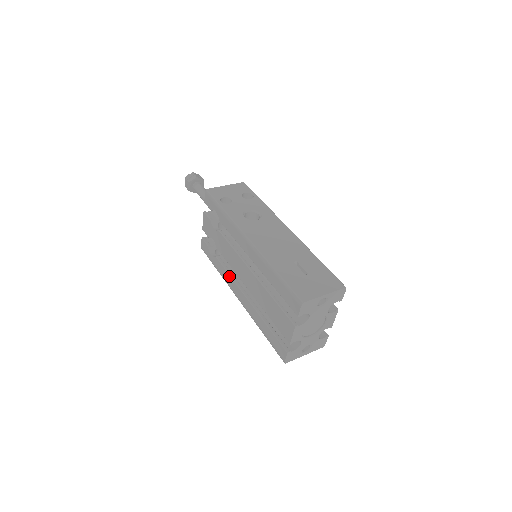
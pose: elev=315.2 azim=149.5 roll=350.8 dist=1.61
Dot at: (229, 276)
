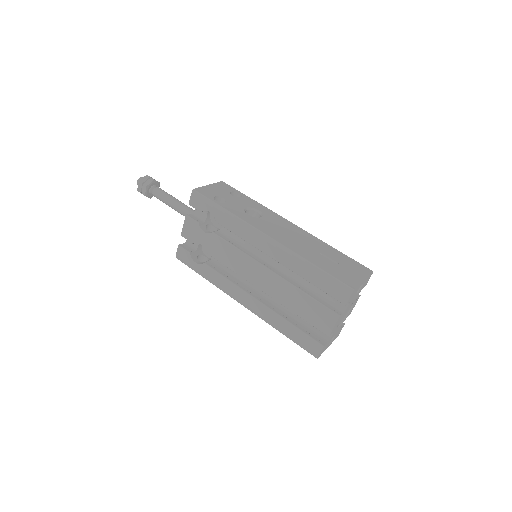
Dot at: (228, 281)
